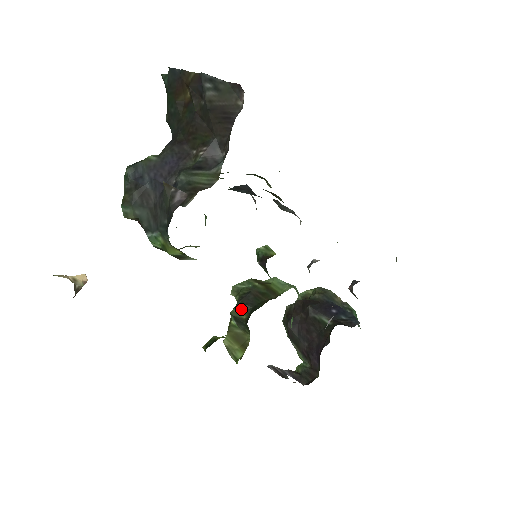
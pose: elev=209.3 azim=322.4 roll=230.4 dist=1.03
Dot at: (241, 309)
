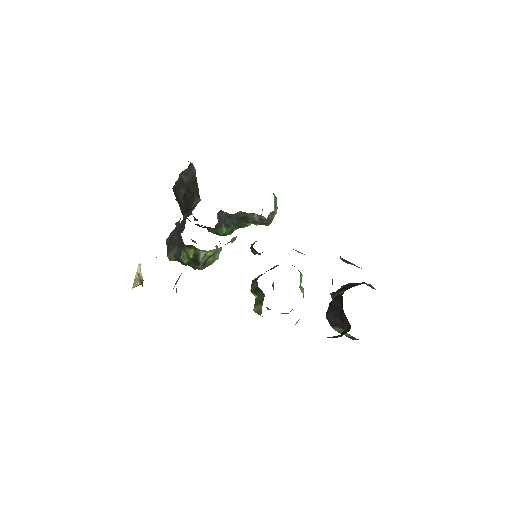
Dot at: (254, 283)
